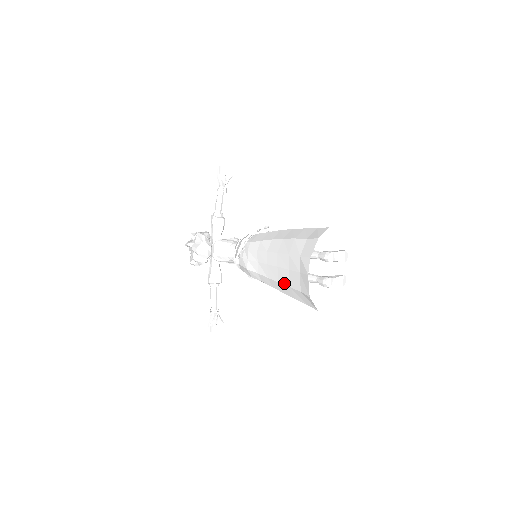
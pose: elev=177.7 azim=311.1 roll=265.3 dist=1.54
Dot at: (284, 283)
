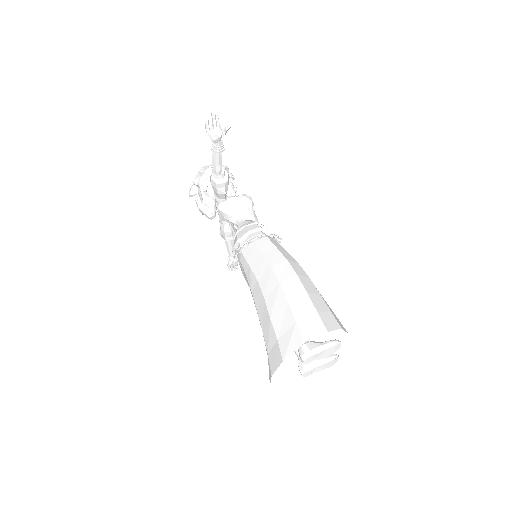
Dot at: occluded
